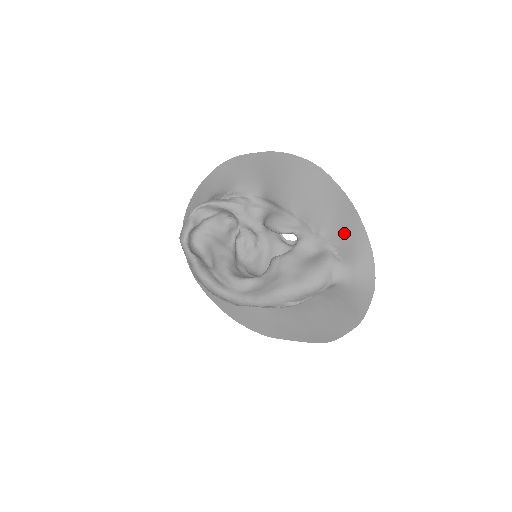
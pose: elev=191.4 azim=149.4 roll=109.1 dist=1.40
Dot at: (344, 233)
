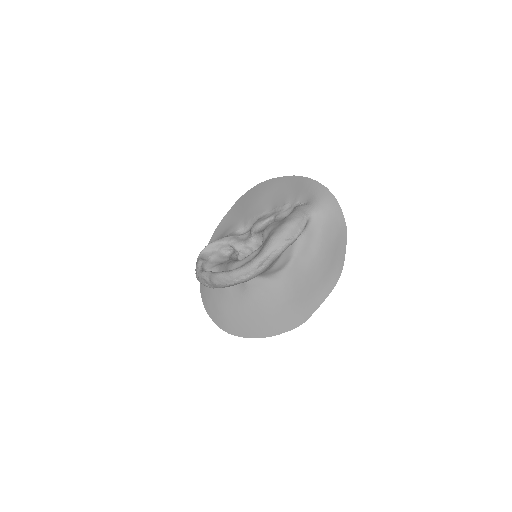
Dot at: (299, 191)
